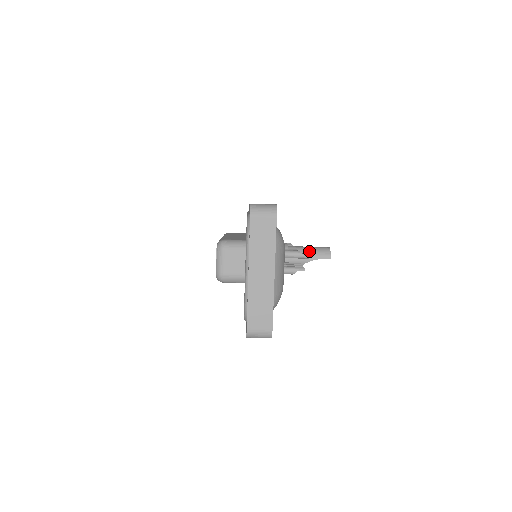
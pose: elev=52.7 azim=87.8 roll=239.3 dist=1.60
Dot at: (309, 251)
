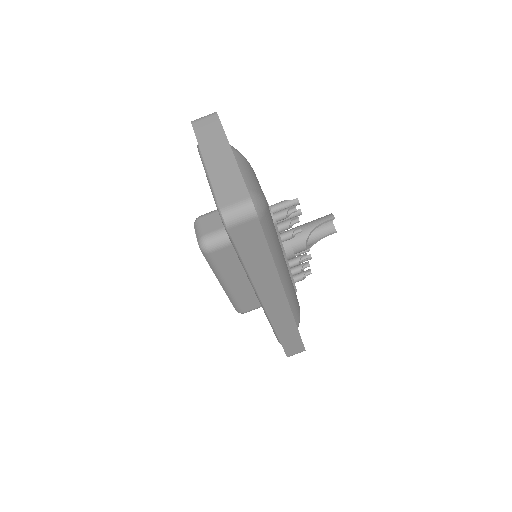
Dot at: (308, 222)
